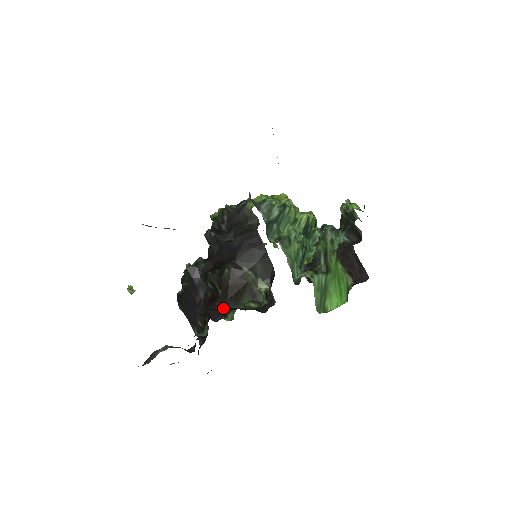
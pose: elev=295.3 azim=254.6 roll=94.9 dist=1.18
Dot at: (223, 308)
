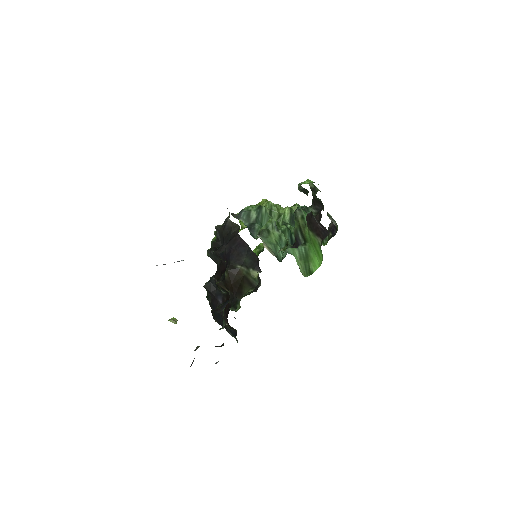
Dot at: (226, 301)
